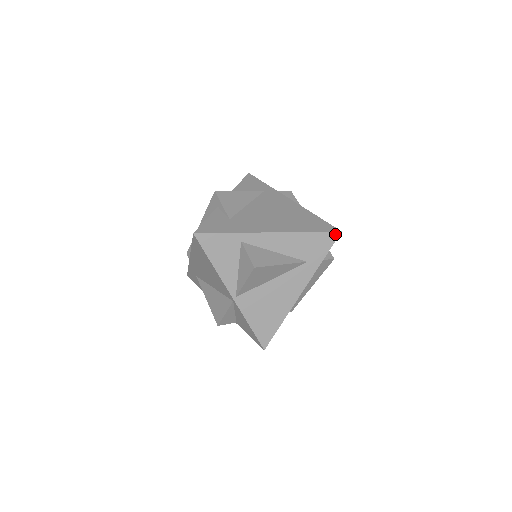
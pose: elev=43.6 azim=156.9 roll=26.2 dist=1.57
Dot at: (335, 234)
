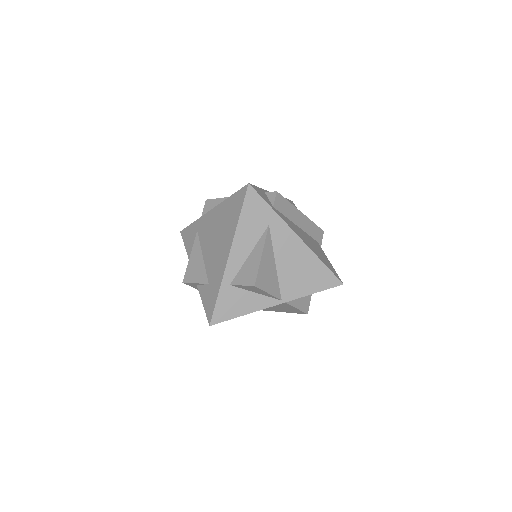
Dot at: (249, 191)
